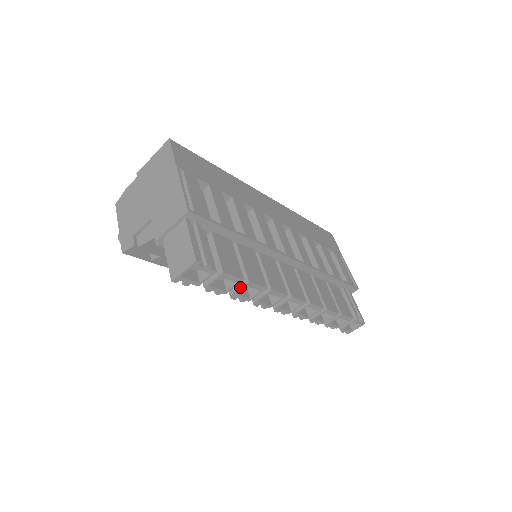
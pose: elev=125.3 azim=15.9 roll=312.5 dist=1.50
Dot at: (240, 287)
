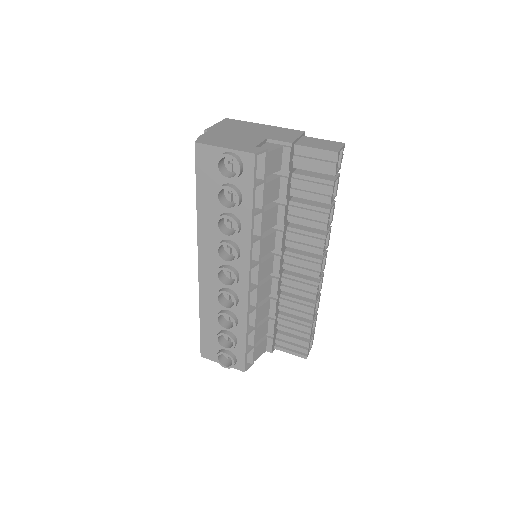
Dot at: (333, 204)
